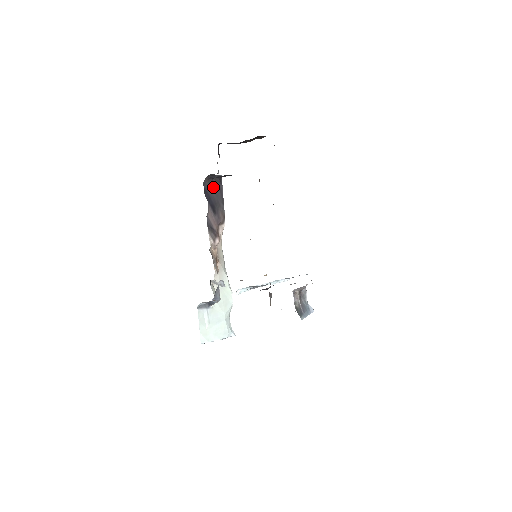
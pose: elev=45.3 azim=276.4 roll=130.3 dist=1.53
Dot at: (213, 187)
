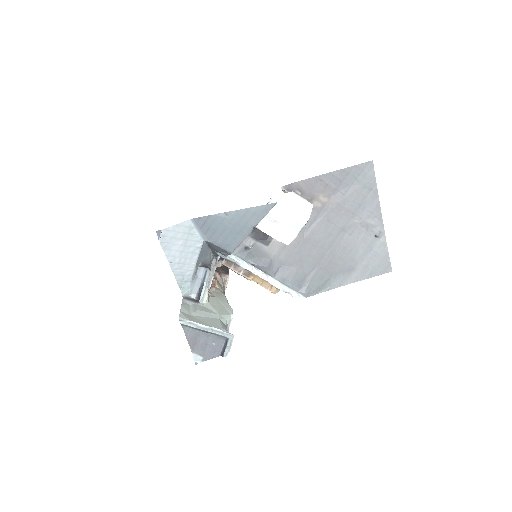
Dot at: occluded
